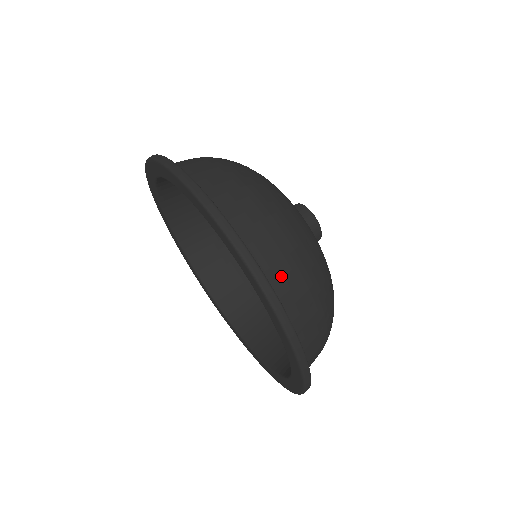
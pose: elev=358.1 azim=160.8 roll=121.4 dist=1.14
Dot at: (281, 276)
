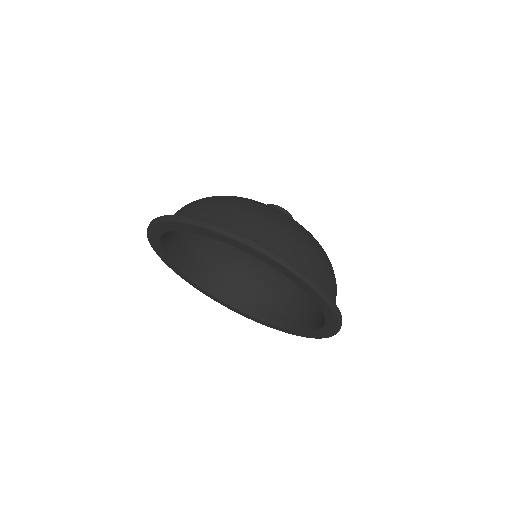
Dot at: (299, 260)
